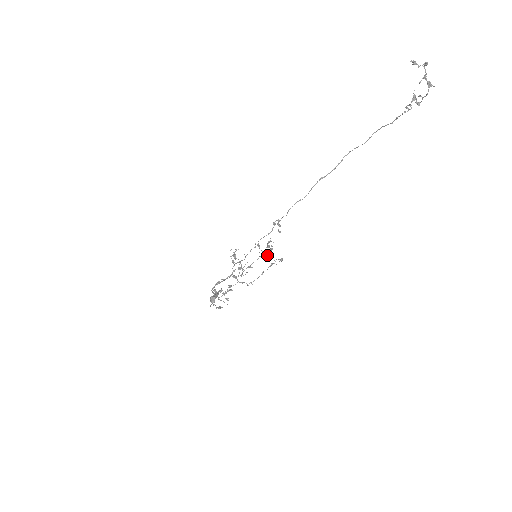
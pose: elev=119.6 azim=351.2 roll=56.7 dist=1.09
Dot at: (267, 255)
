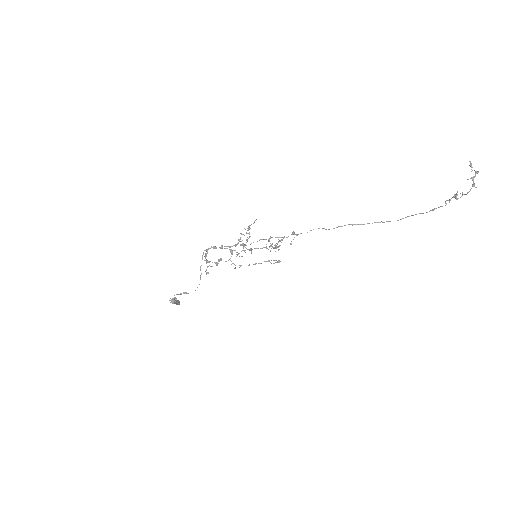
Dot at: (270, 251)
